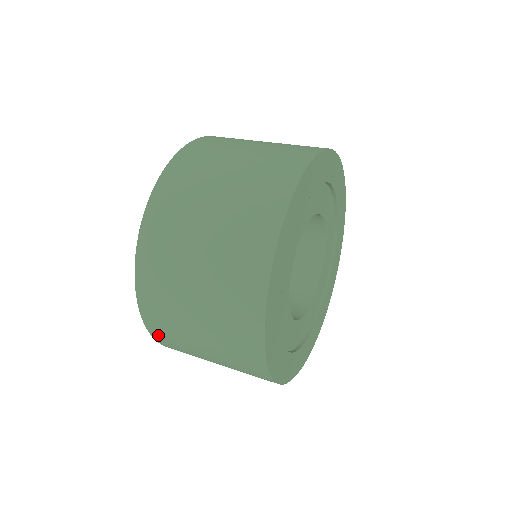
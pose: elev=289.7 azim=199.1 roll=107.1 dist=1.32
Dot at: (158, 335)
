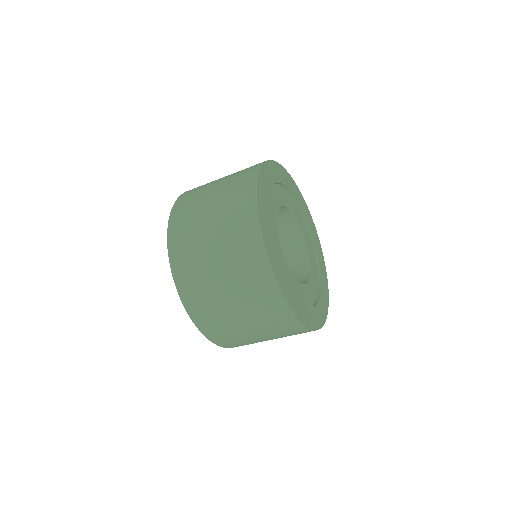
Dot at: (209, 332)
